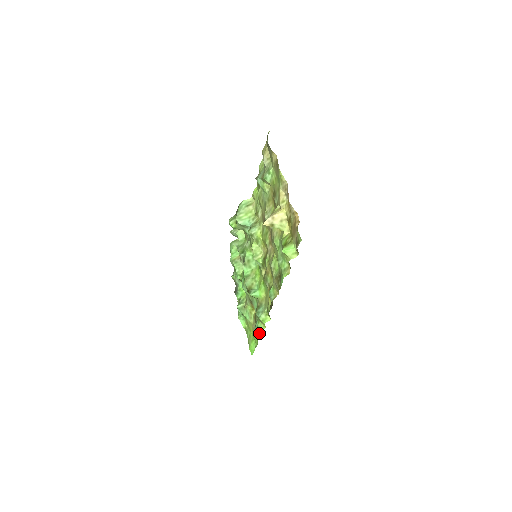
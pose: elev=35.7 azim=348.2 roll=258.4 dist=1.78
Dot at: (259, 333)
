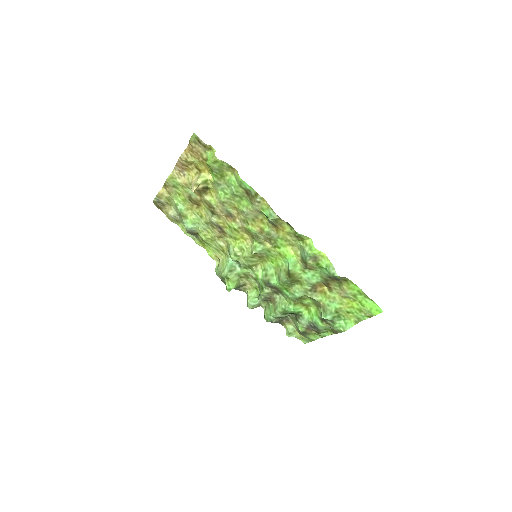
Dot at: (333, 268)
